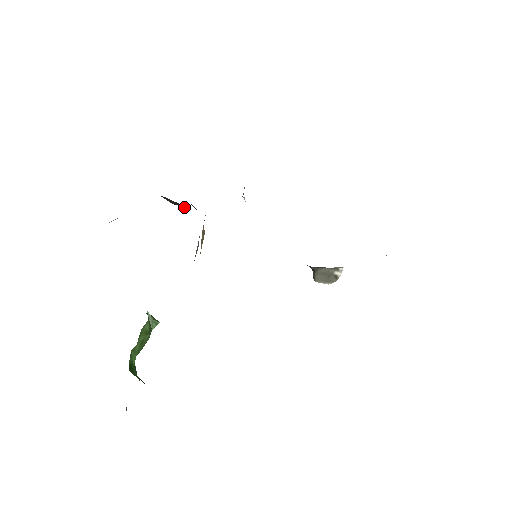
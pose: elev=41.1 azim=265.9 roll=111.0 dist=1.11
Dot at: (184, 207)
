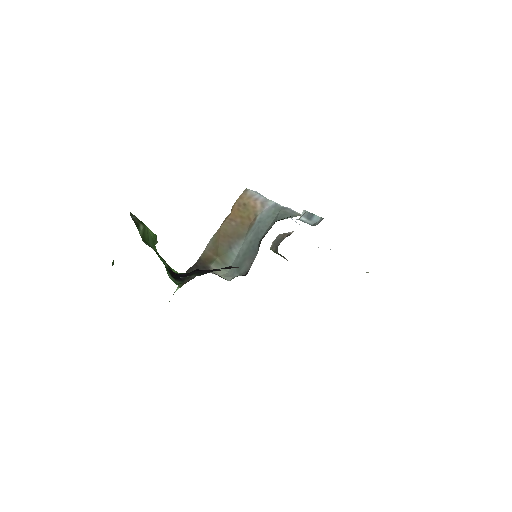
Dot at: occluded
